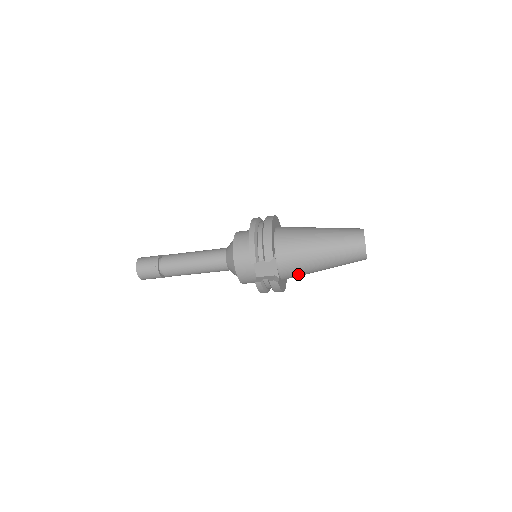
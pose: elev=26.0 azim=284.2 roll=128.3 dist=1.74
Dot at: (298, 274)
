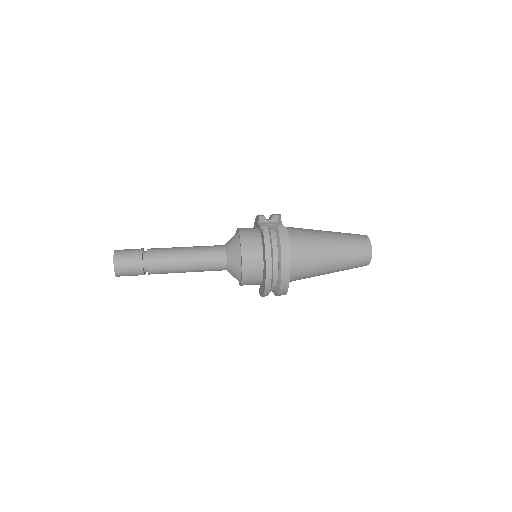
Dot at: occluded
